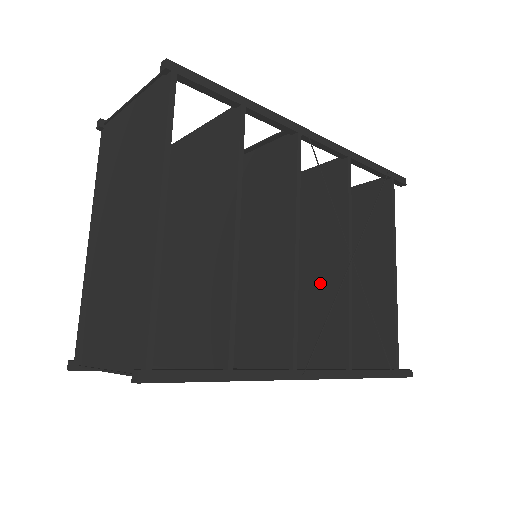
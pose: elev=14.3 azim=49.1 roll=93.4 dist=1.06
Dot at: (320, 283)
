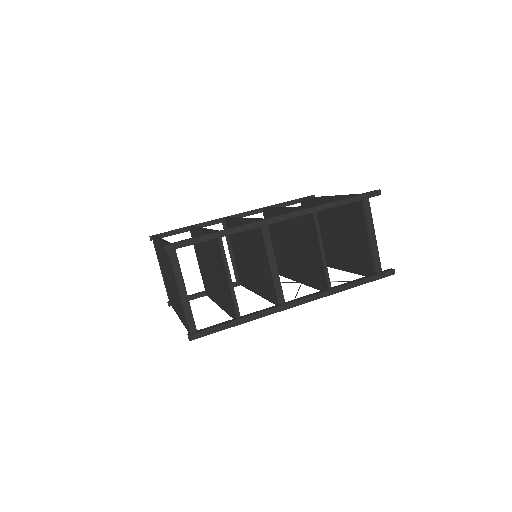
Dot at: (290, 261)
